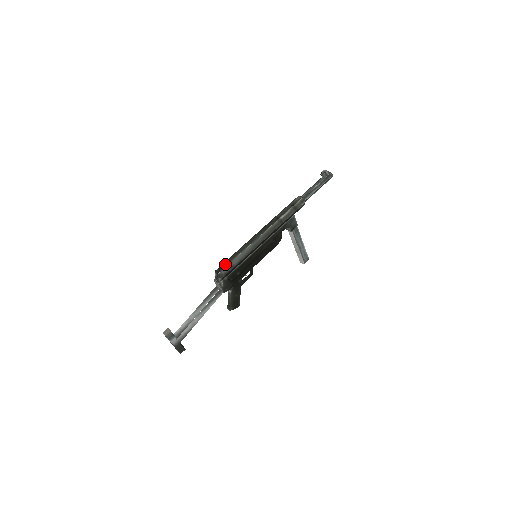
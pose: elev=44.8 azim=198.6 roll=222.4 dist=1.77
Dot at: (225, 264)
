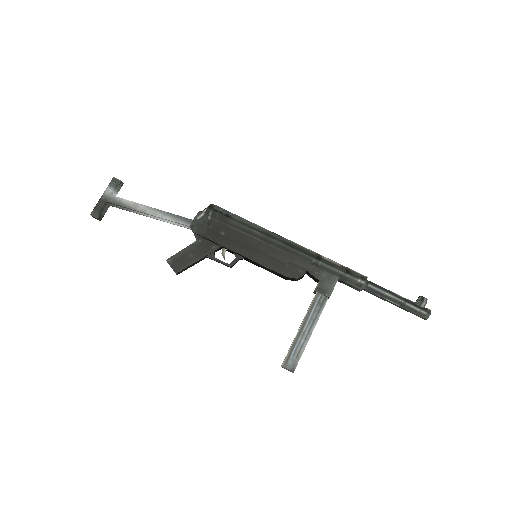
Dot at: (227, 211)
